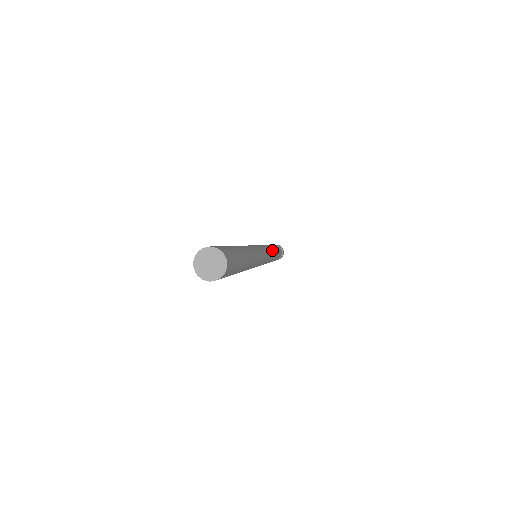
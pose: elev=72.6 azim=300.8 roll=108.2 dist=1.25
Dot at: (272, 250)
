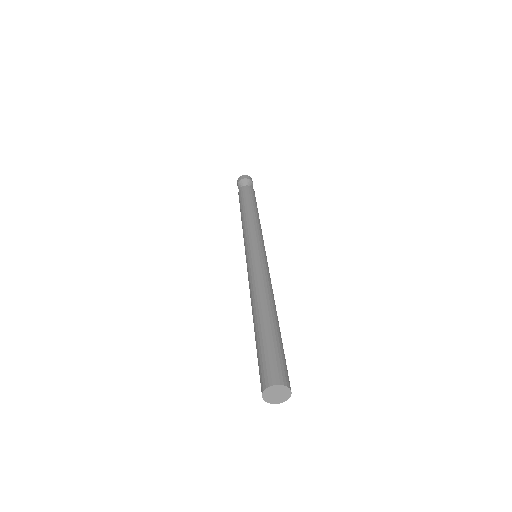
Dot at: (254, 220)
